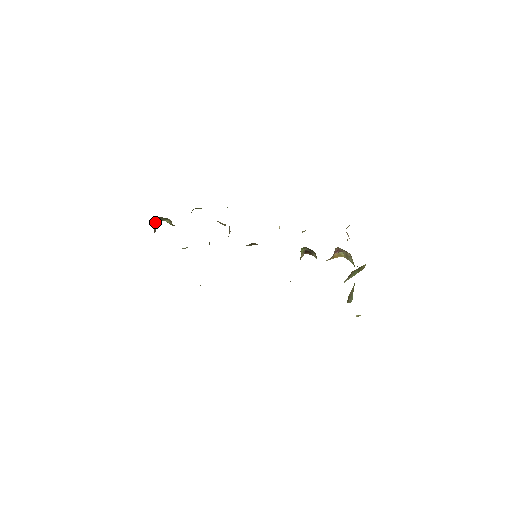
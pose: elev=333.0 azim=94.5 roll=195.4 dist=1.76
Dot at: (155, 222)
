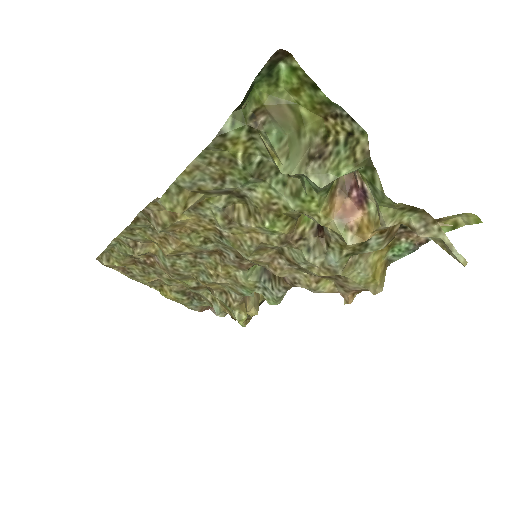
Dot at: occluded
